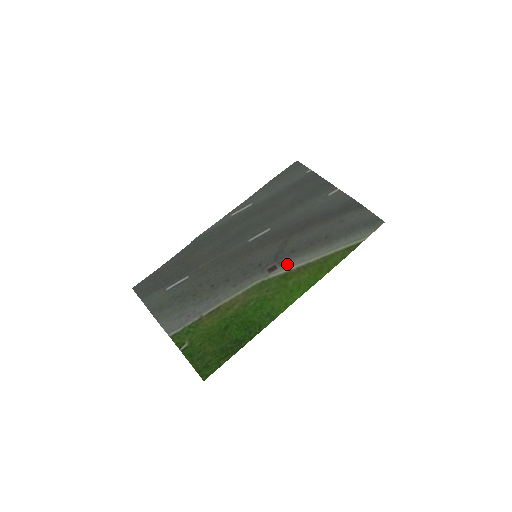
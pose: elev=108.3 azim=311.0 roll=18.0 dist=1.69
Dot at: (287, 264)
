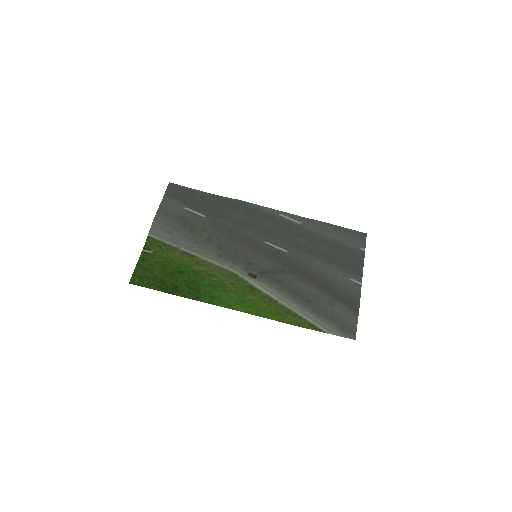
Dot at: (264, 284)
